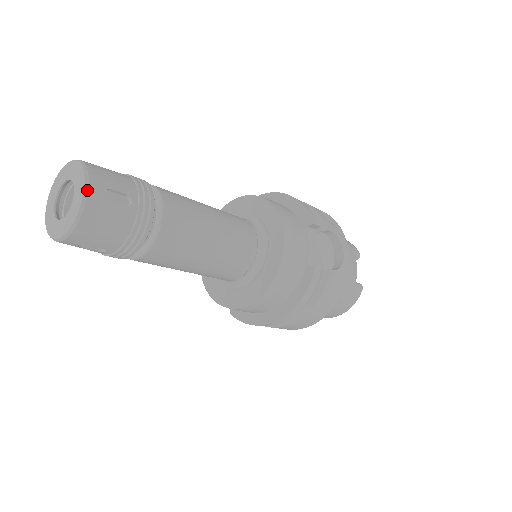
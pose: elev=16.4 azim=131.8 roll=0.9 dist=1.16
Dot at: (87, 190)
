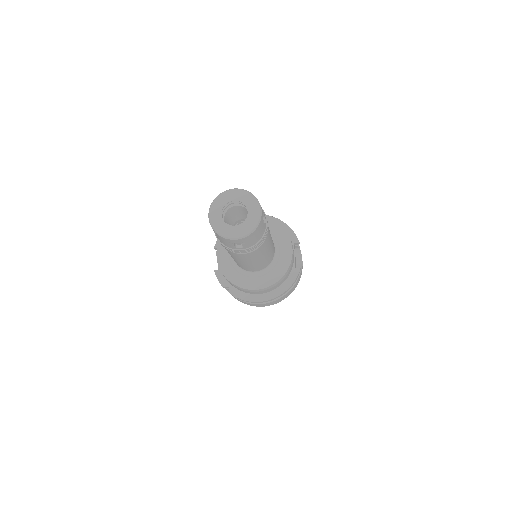
Dot at: (261, 213)
